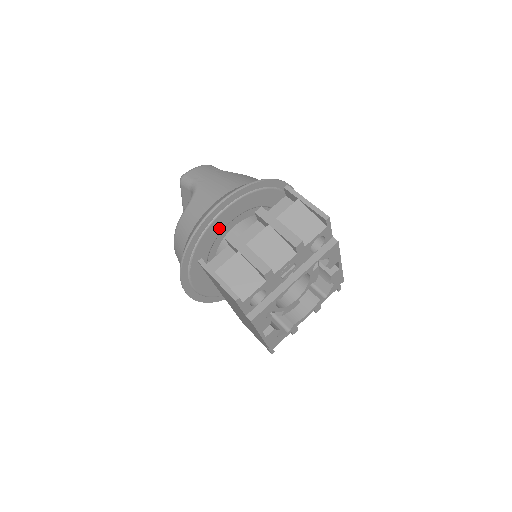
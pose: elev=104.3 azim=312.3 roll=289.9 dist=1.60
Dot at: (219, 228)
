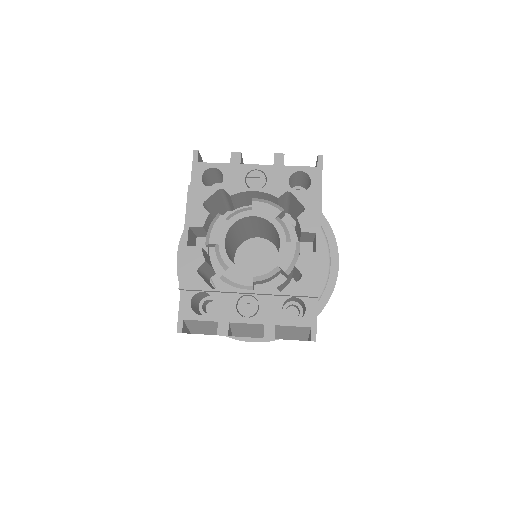
Dot at: occluded
